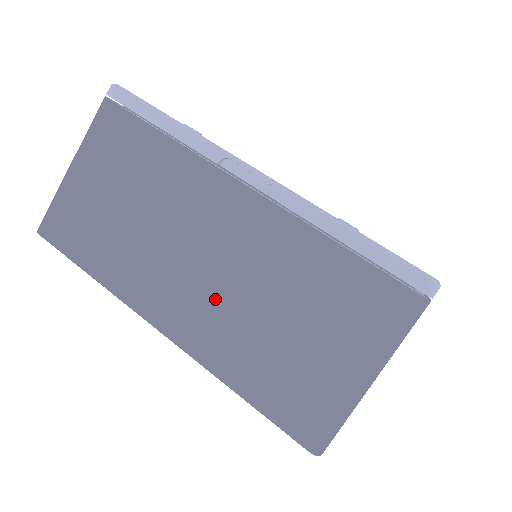
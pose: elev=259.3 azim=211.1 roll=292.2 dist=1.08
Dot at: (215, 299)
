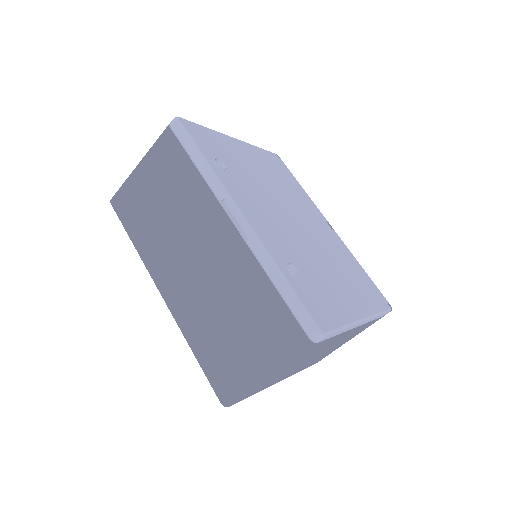
Dot at: (196, 289)
